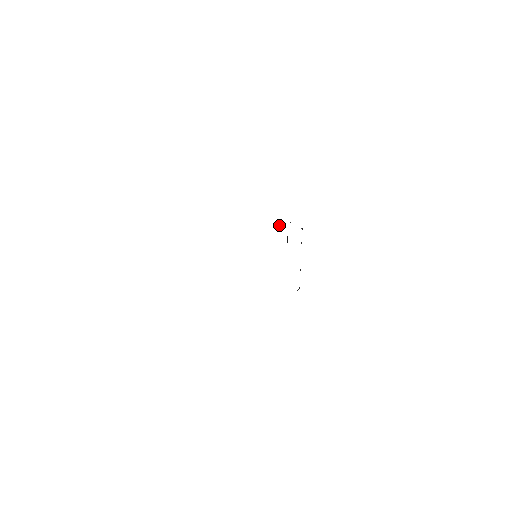
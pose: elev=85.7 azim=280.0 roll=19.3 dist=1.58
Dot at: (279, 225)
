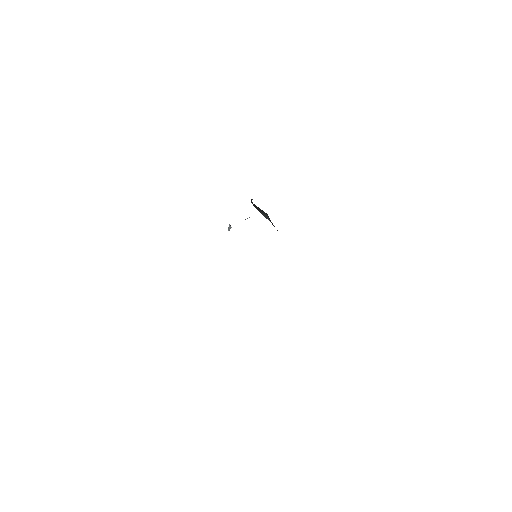
Dot at: occluded
